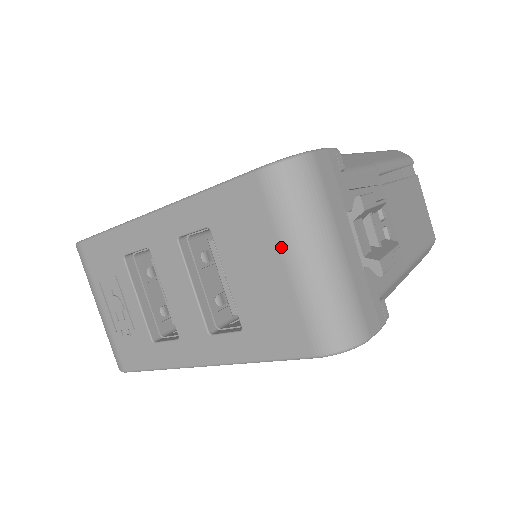
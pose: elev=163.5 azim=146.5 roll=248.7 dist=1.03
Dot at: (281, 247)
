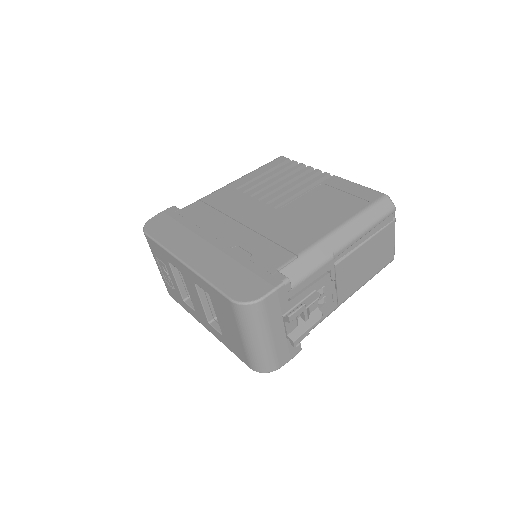
Dot at: (239, 331)
